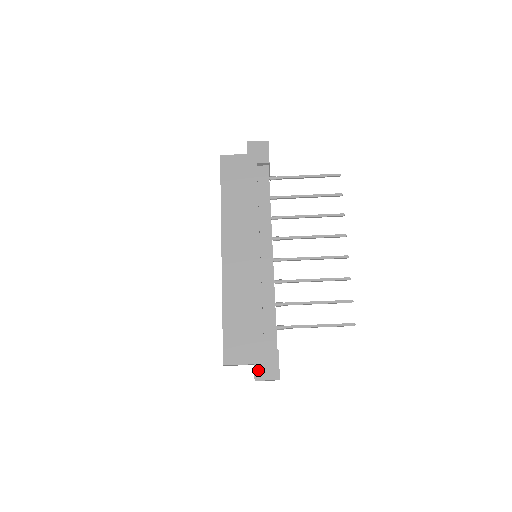
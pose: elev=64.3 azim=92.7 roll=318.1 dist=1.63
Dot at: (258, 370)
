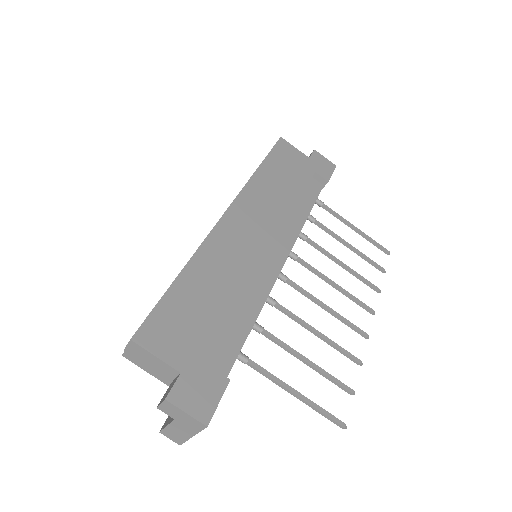
Dot at: (182, 386)
